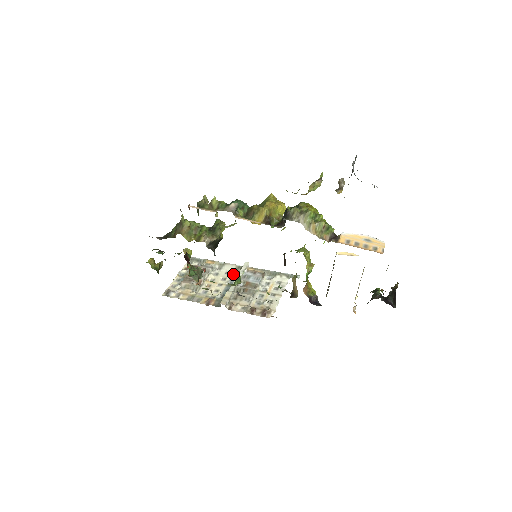
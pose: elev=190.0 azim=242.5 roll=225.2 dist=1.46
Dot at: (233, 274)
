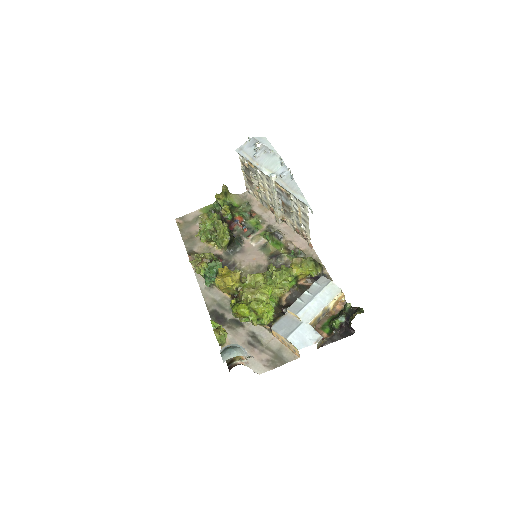
Dot at: occluded
